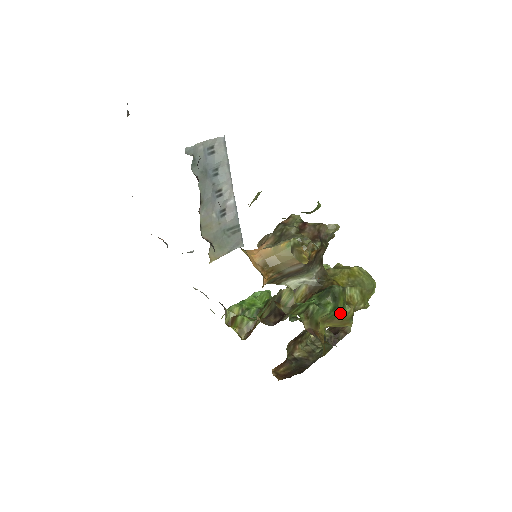
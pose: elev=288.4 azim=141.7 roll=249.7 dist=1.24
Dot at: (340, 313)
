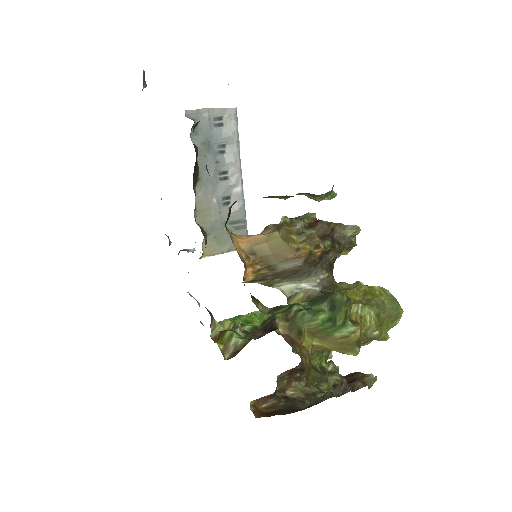
Dot at: (338, 329)
